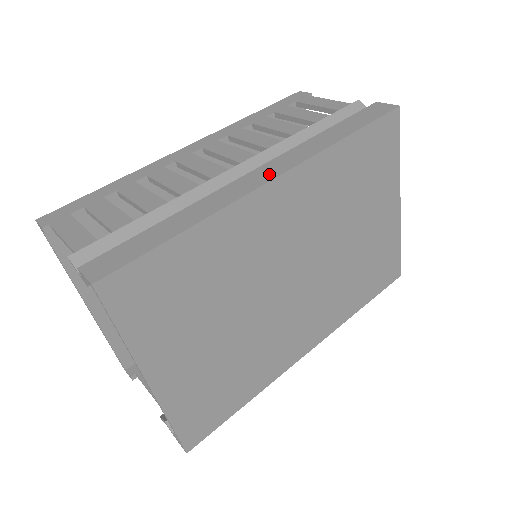
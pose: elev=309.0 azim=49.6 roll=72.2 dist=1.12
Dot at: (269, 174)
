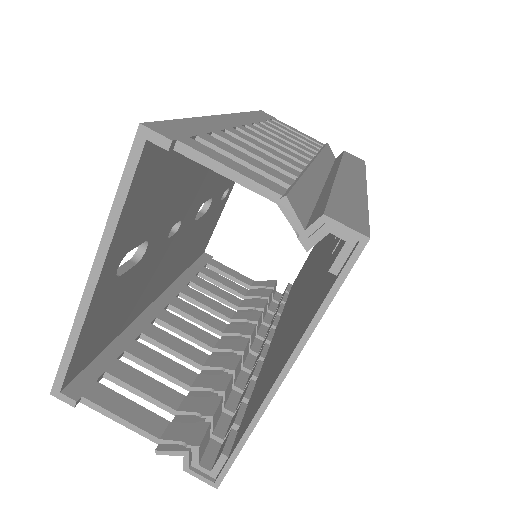
Dot at: (357, 179)
